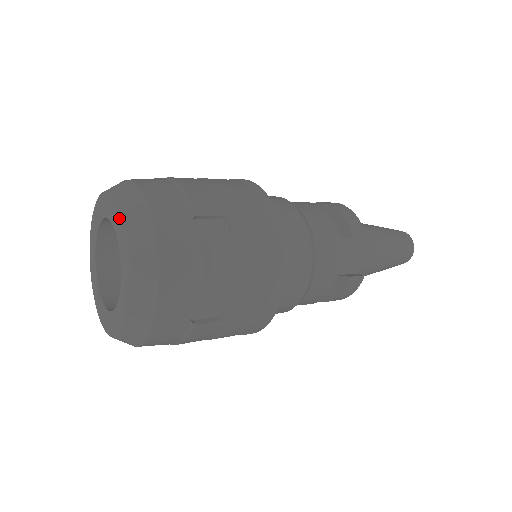
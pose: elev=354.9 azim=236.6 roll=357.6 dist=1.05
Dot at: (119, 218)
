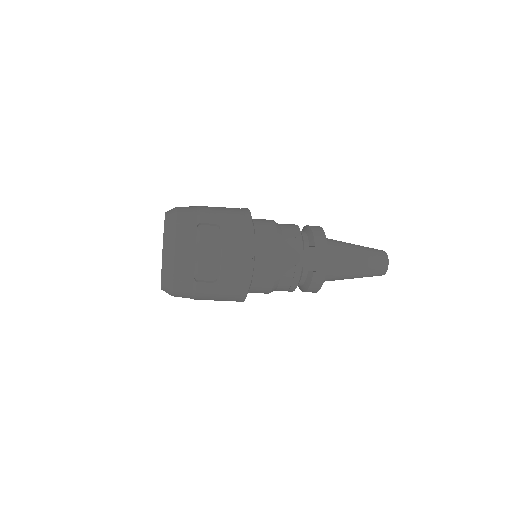
Dot at: occluded
